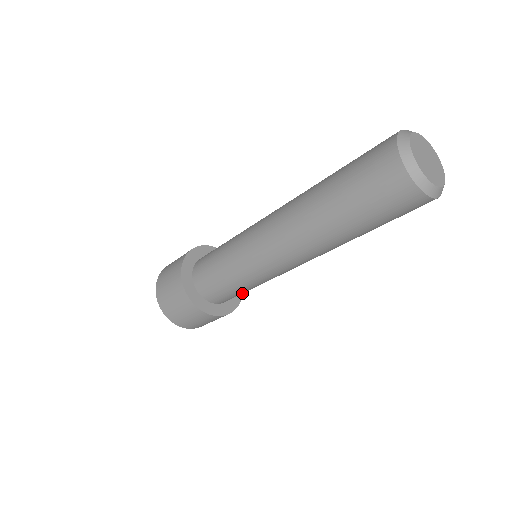
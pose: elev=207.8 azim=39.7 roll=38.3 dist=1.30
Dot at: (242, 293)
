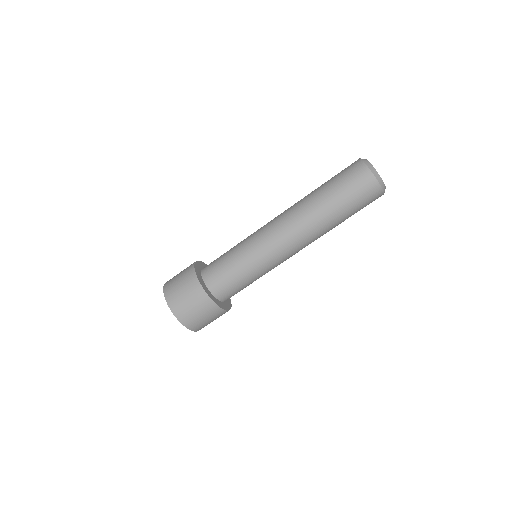
Dot at: (237, 286)
